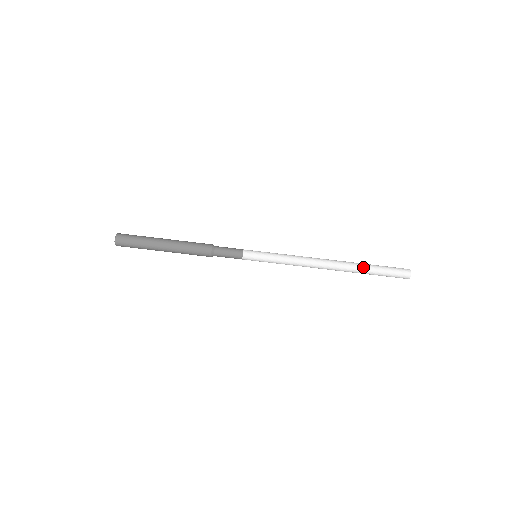
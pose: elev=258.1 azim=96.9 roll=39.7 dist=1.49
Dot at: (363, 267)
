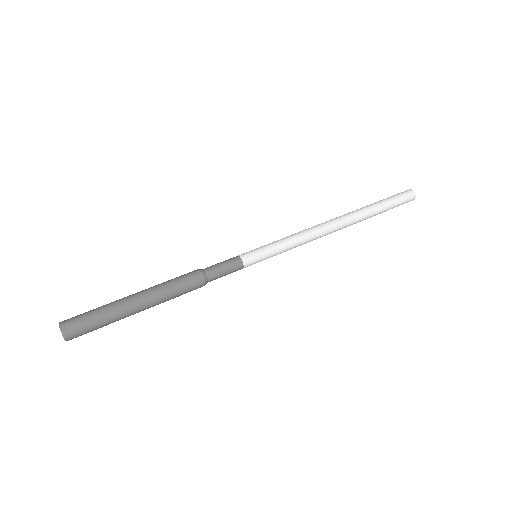
Dot at: (365, 207)
